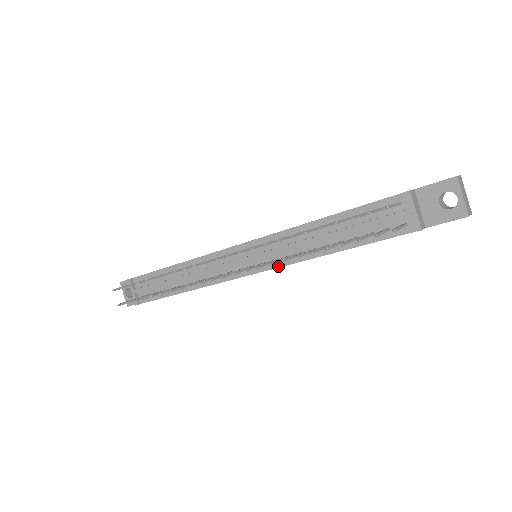
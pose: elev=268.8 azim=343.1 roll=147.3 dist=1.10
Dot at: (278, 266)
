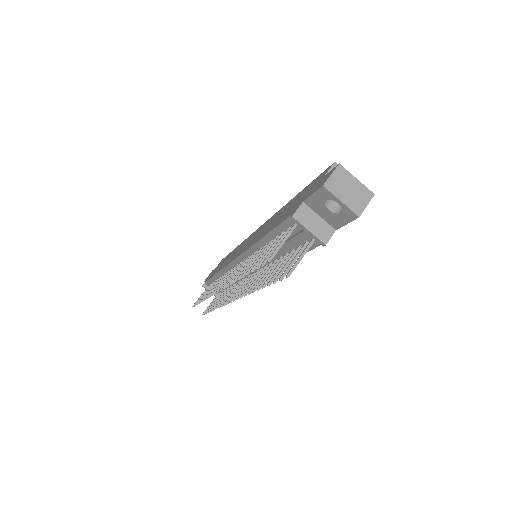
Dot at: occluded
